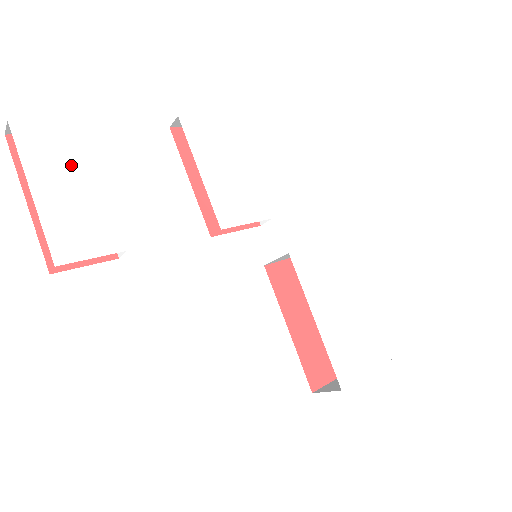
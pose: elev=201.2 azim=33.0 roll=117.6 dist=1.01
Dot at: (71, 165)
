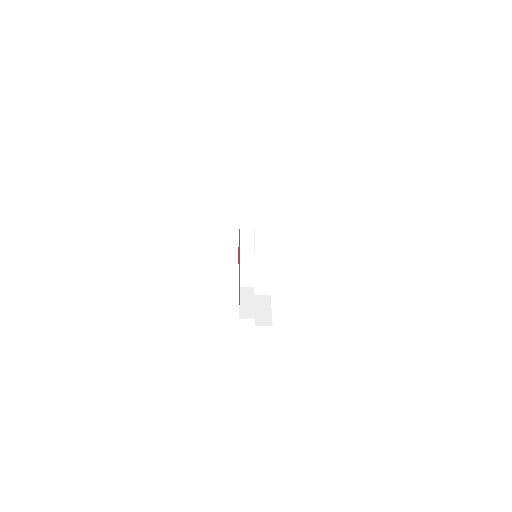
Dot at: occluded
